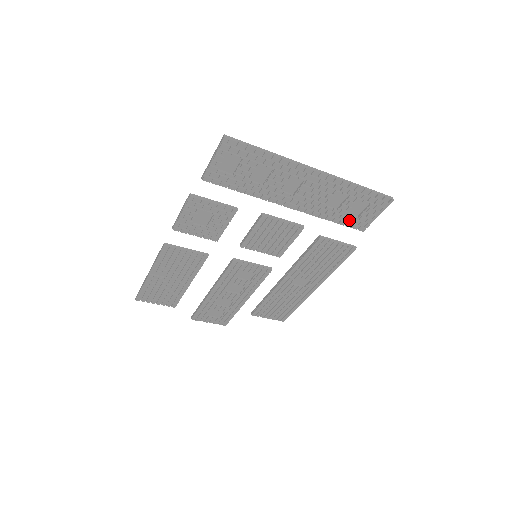
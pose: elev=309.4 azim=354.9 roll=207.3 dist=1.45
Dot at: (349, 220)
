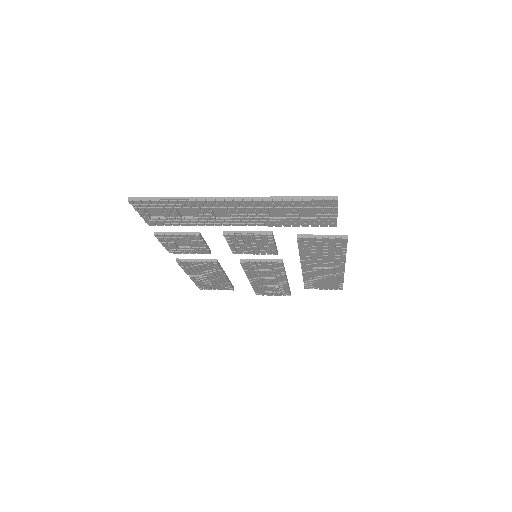
Dot at: (309, 222)
